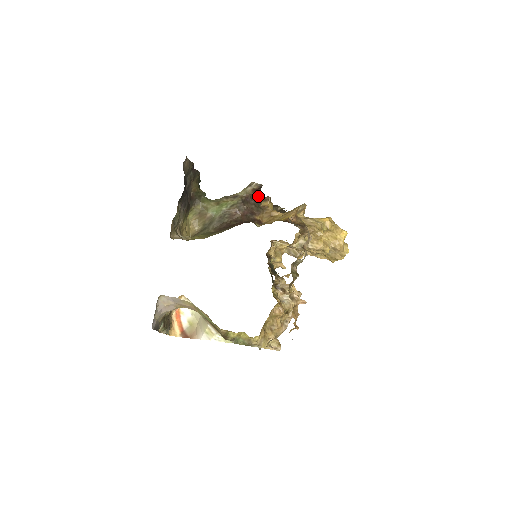
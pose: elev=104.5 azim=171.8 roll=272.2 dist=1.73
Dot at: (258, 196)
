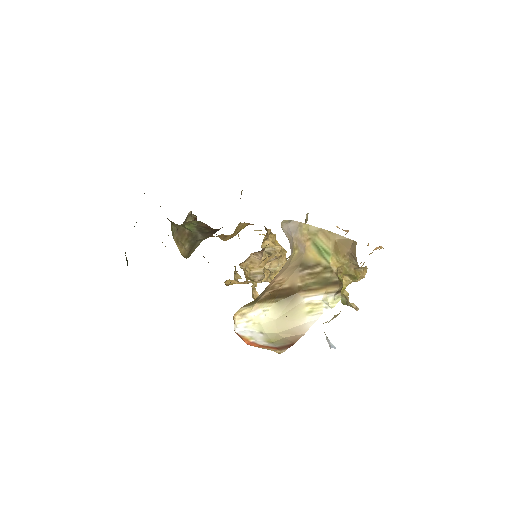
Dot at: occluded
